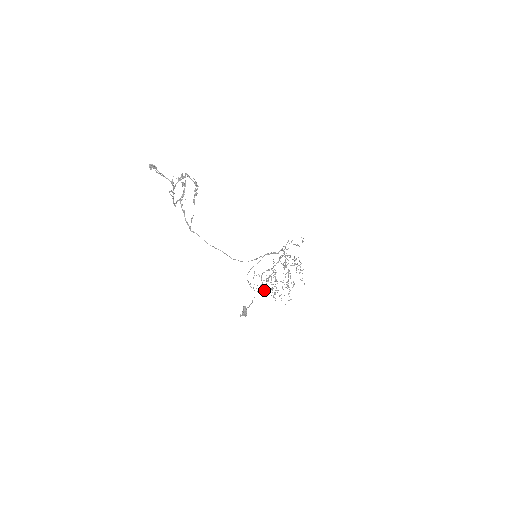
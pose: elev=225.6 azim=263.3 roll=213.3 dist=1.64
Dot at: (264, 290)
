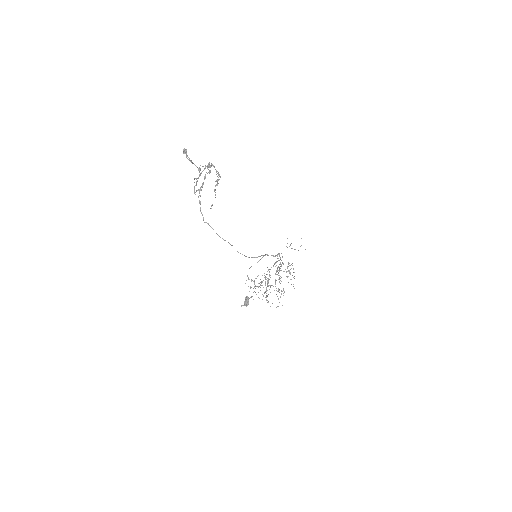
Dot at: (256, 294)
